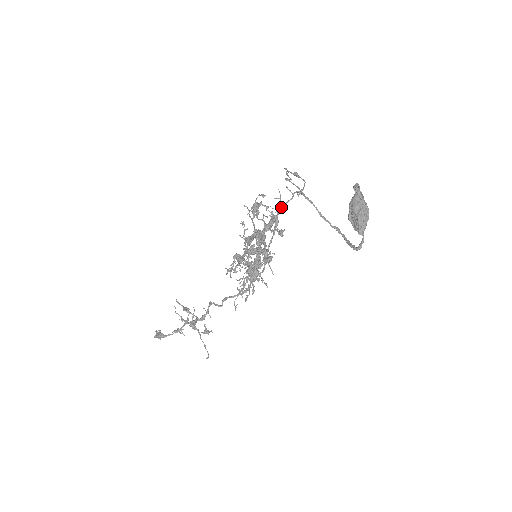
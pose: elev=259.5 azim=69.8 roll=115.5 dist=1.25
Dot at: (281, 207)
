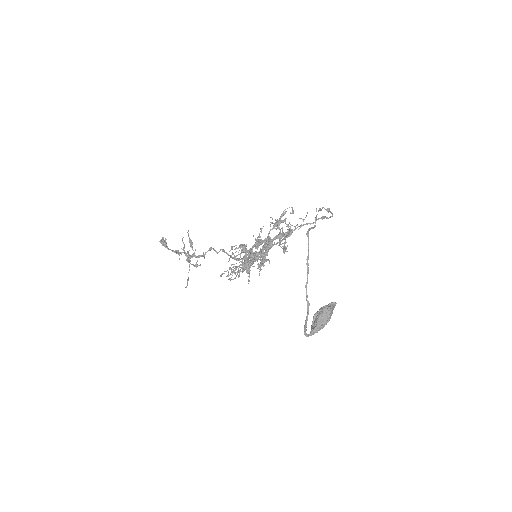
Dot at: (300, 226)
